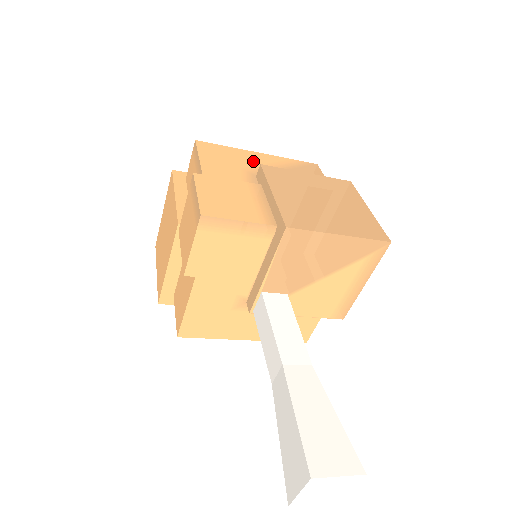
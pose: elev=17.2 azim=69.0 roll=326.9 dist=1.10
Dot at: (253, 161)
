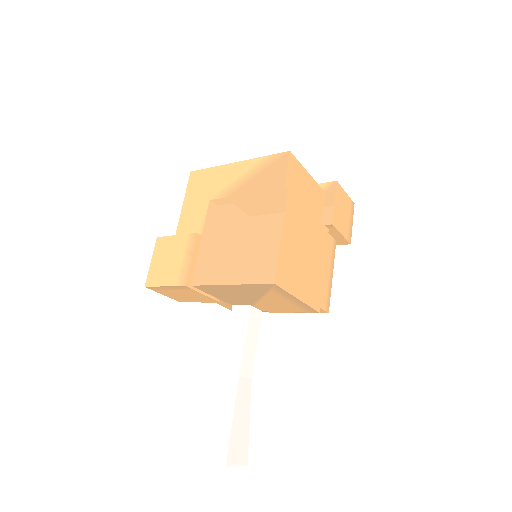
Dot at: (224, 181)
